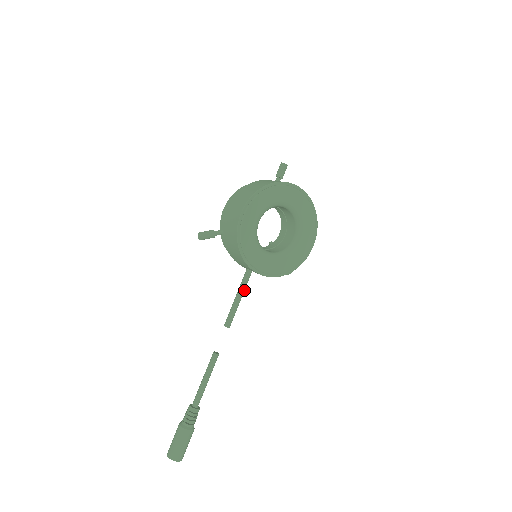
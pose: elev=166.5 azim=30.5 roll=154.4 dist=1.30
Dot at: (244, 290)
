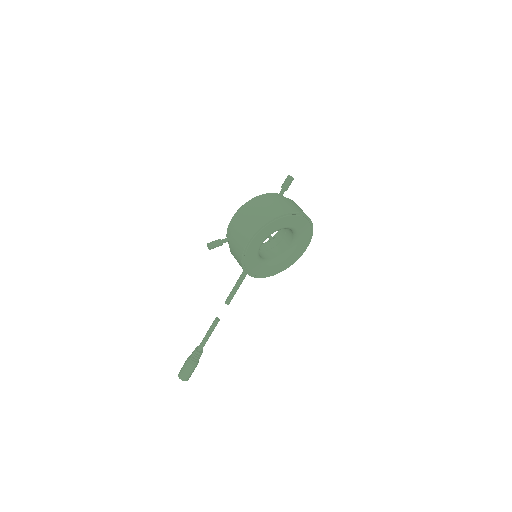
Dot at: (243, 279)
